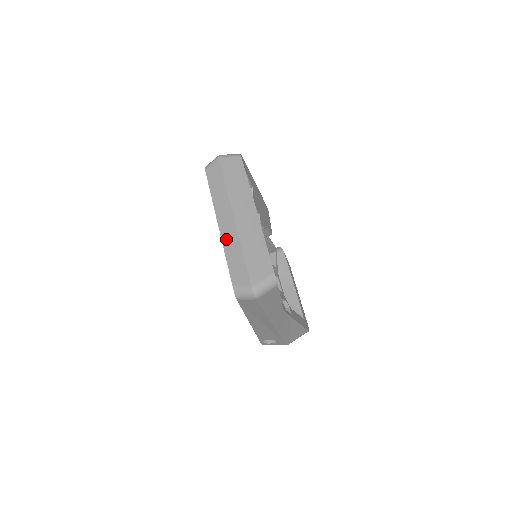
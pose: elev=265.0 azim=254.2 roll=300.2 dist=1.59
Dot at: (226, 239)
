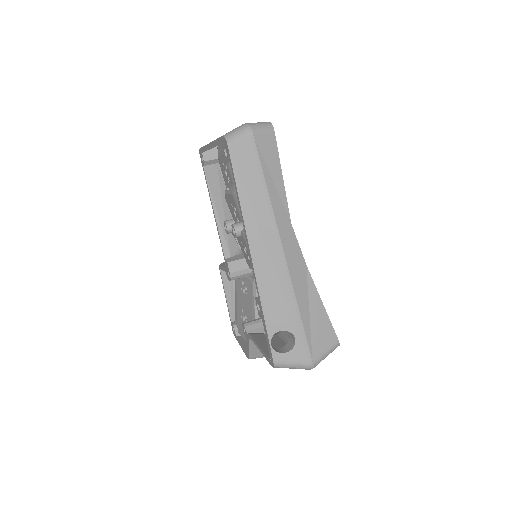
Dot at: occluded
